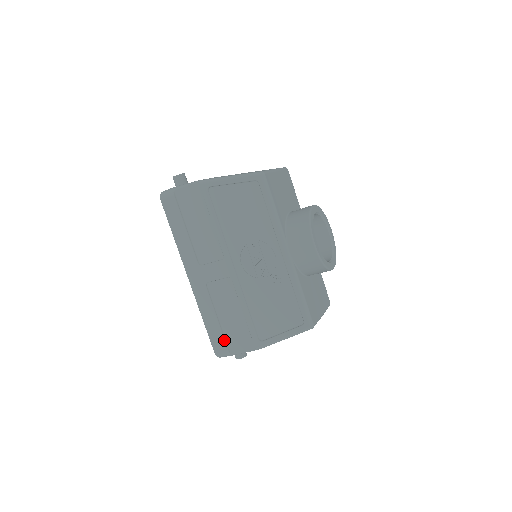
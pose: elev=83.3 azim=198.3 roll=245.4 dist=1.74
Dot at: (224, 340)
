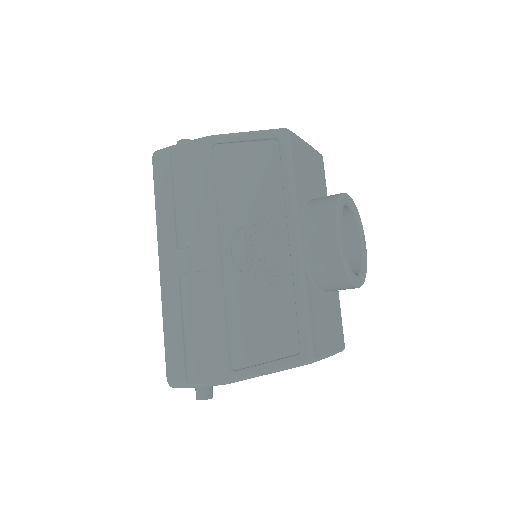
Dot at: (183, 361)
